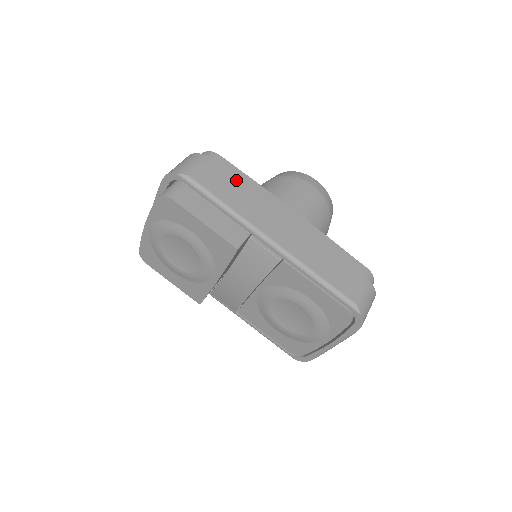
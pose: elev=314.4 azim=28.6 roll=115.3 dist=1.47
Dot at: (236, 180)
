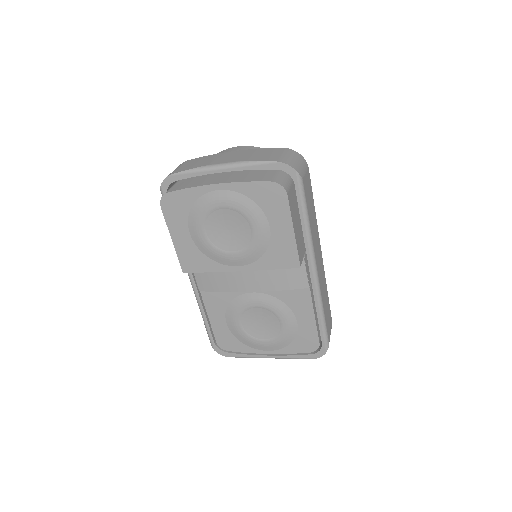
Dot at: (313, 200)
